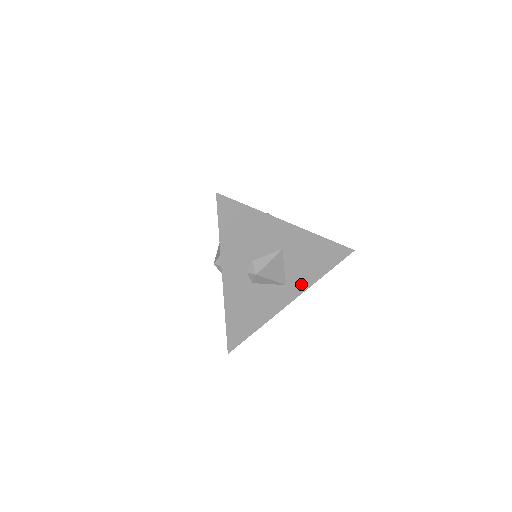
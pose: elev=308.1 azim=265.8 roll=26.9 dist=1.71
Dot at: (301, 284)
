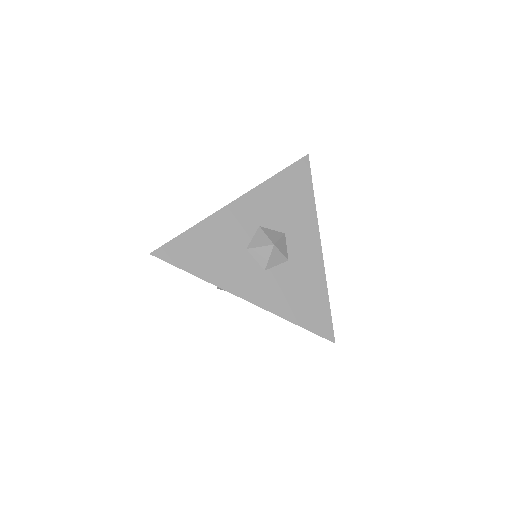
Dot at: occluded
